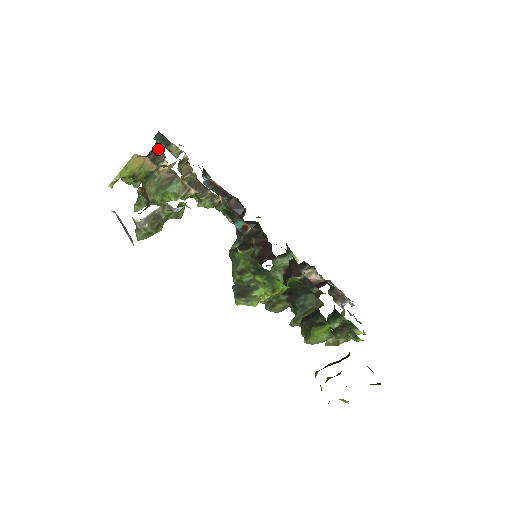
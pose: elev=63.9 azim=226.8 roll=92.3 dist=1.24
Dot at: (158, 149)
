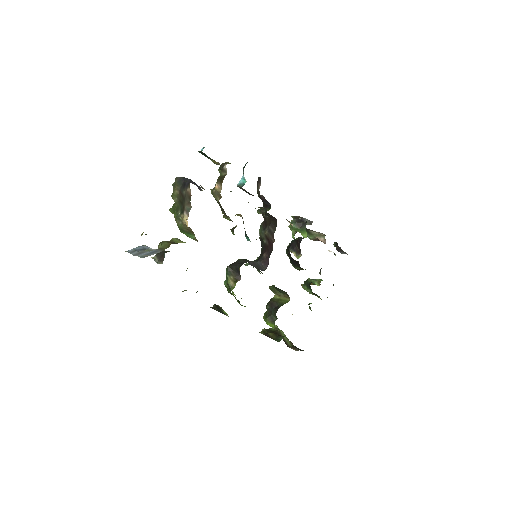
Dot at: (189, 194)
